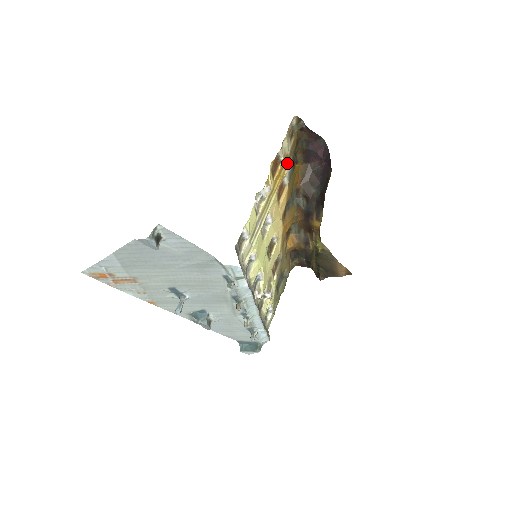
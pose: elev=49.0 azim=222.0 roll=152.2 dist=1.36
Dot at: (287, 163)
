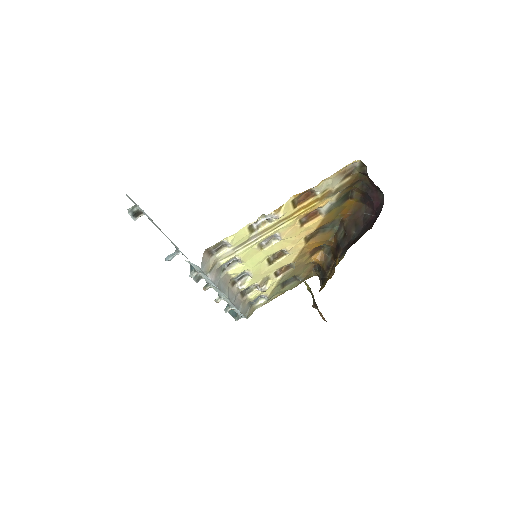
Dot at: (327, 198)
